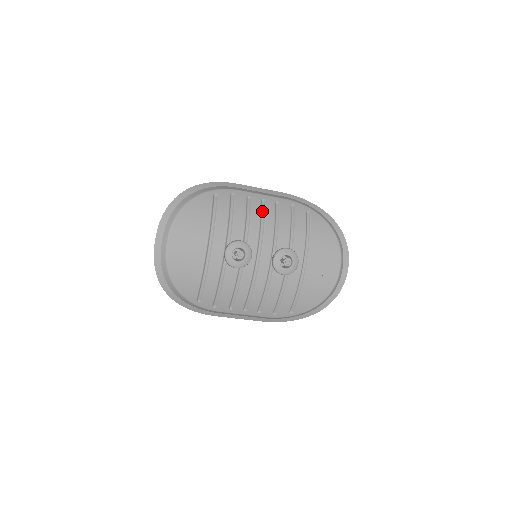
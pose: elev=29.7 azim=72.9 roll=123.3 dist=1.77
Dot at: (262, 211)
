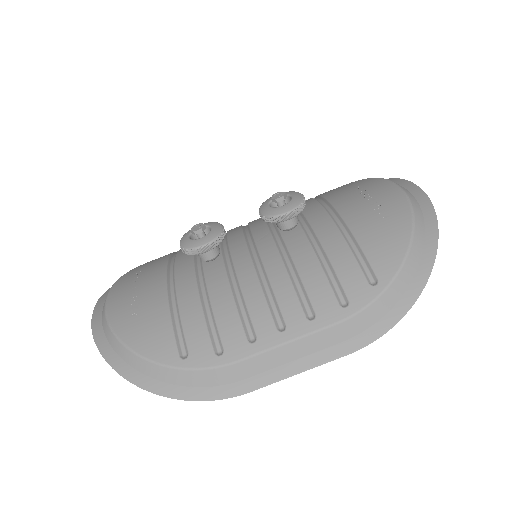
Dot at: occluded
